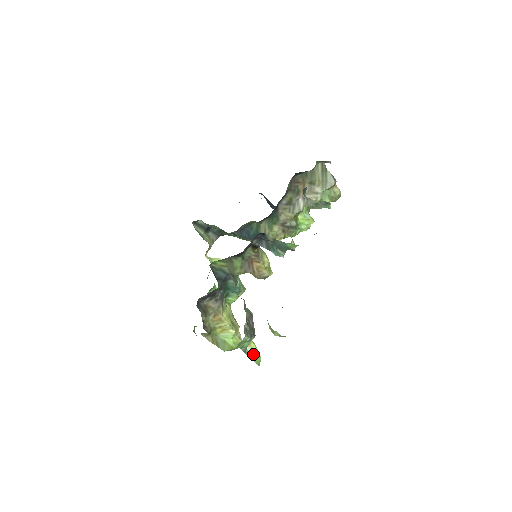
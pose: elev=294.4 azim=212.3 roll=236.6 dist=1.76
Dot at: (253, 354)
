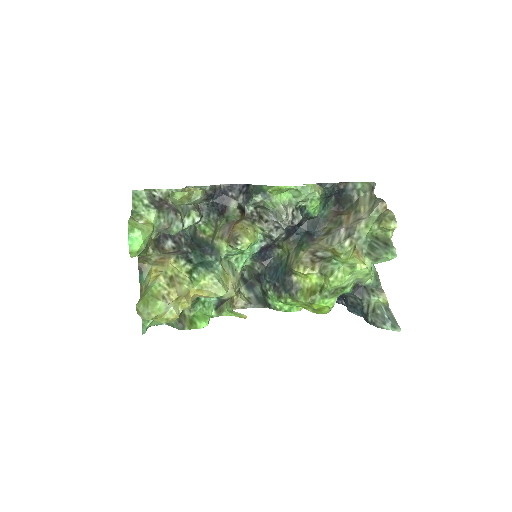
Dot at: (137, 222)
